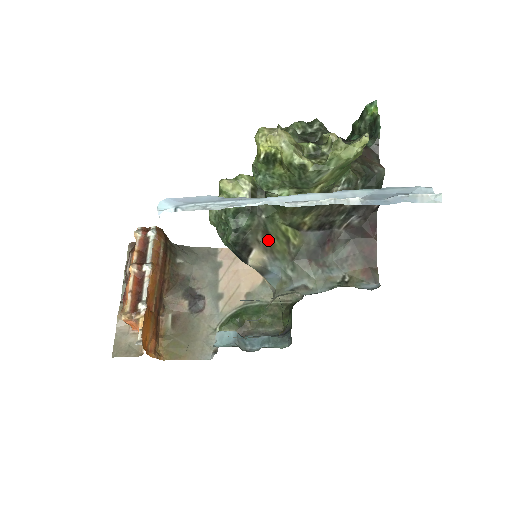
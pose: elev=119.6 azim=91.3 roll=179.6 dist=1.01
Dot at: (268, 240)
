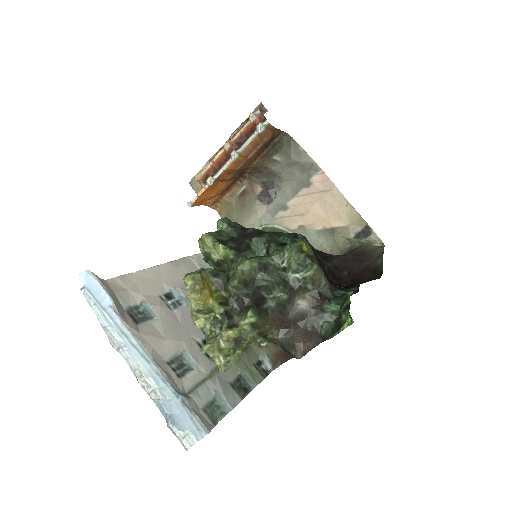
Dot at: occluded
